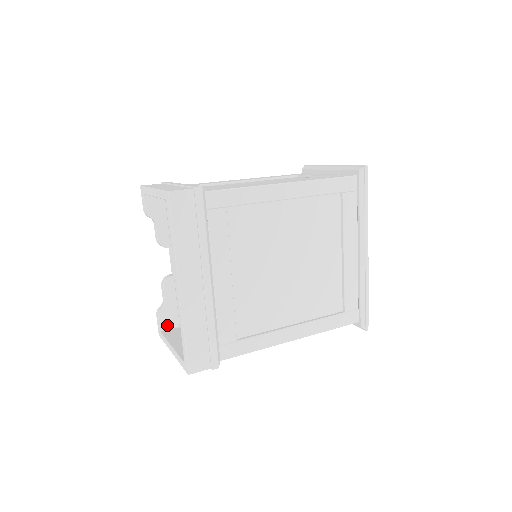
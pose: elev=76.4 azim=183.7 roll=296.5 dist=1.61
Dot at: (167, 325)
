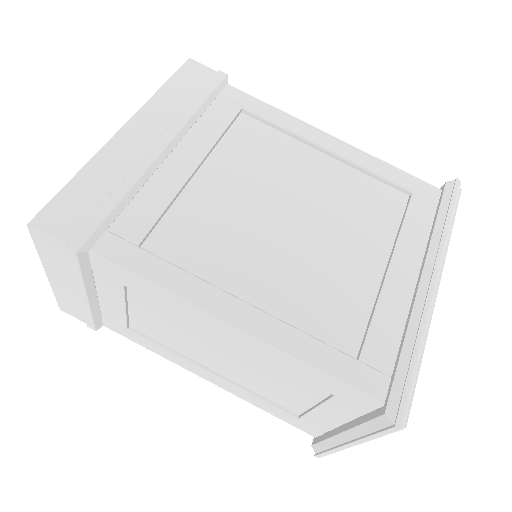
Dot at: occluded
